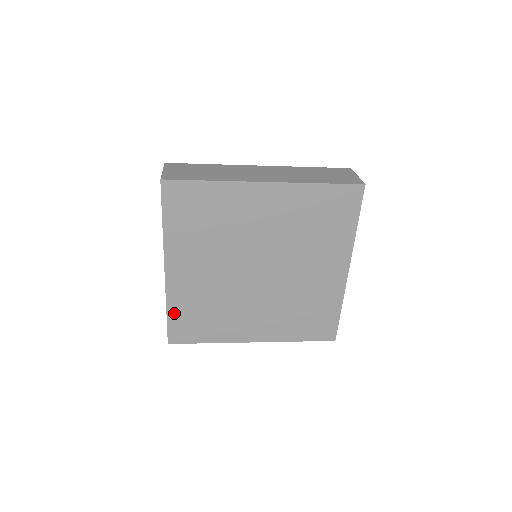
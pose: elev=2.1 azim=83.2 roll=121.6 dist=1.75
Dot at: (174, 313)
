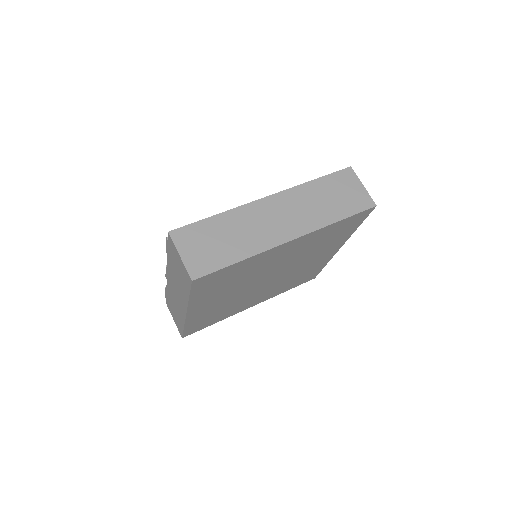
Dot at: (190, 326)
